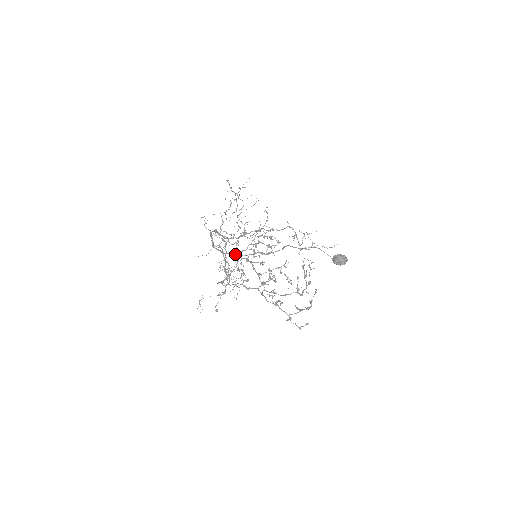
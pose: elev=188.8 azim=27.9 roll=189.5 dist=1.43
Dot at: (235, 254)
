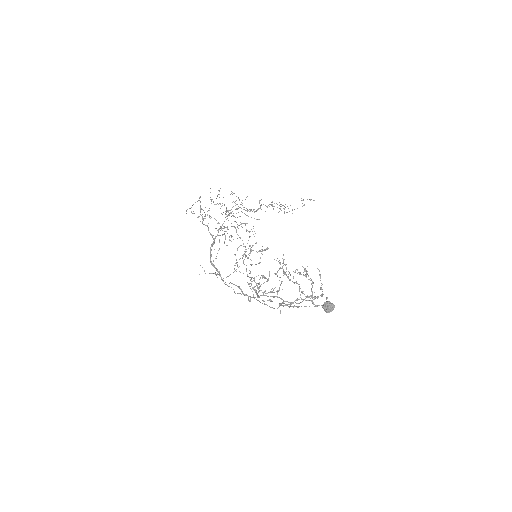
Dot at: occluded
